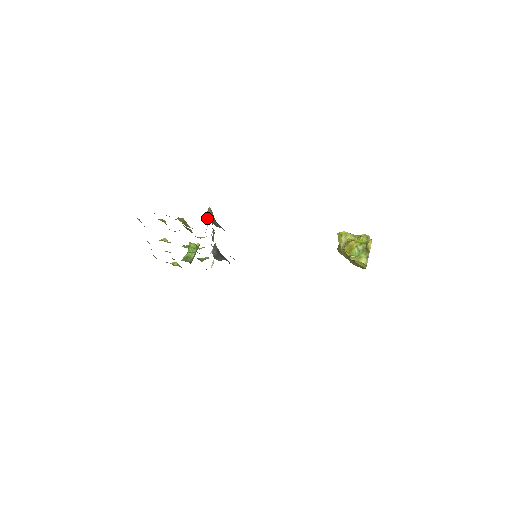
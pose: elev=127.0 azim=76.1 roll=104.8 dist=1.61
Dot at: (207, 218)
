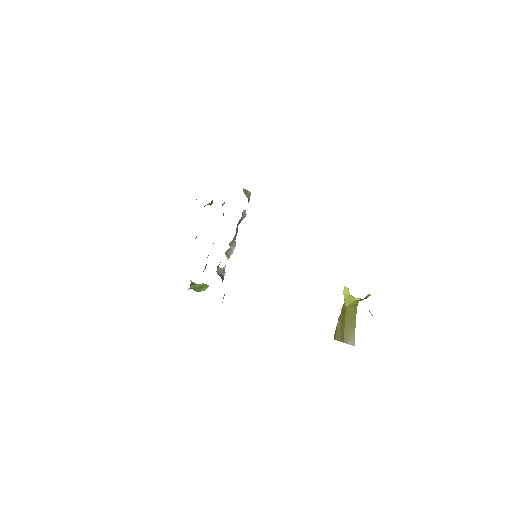
Dot at: (244, 193)
